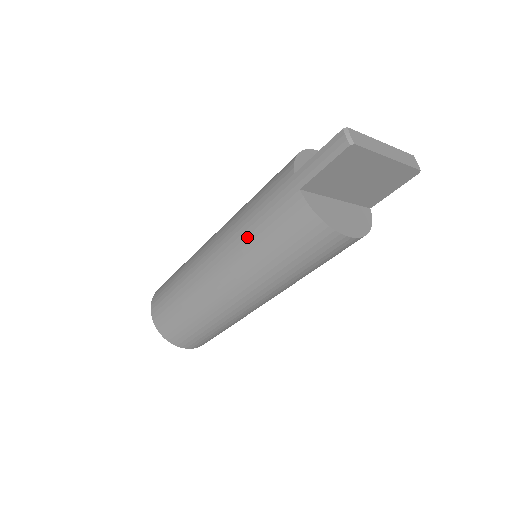
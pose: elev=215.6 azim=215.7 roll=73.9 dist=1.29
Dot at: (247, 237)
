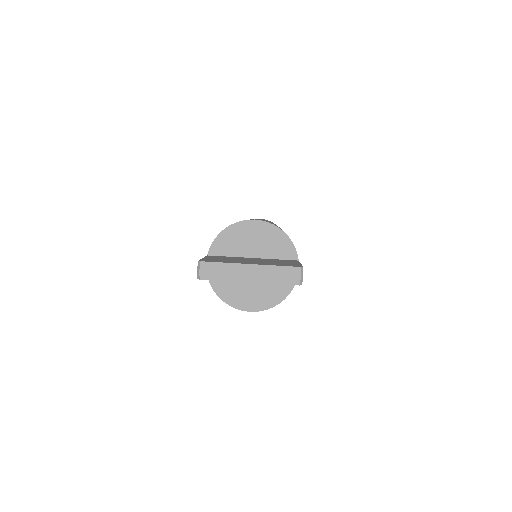
Dot at: occluded
